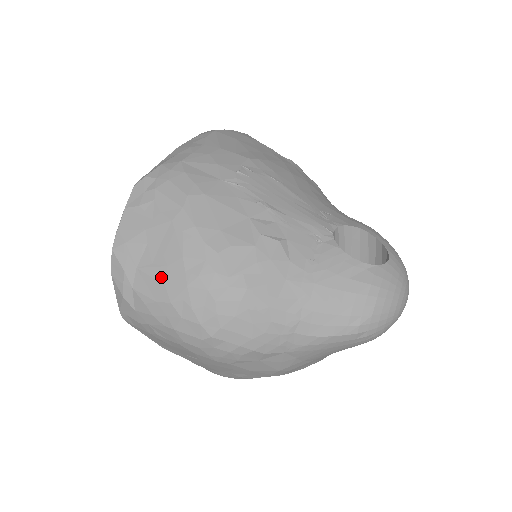
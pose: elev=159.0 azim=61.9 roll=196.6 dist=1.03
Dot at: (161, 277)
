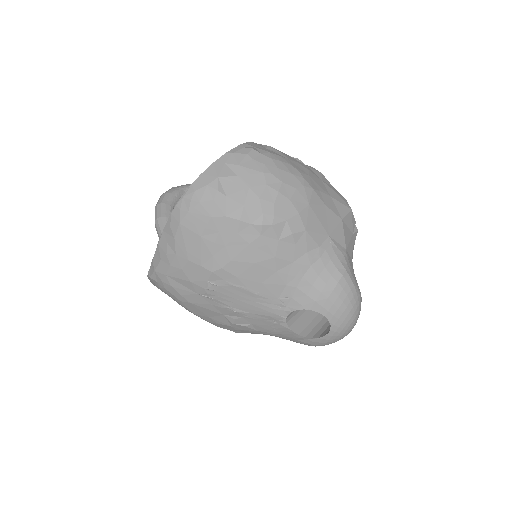
Dot at: occluded
